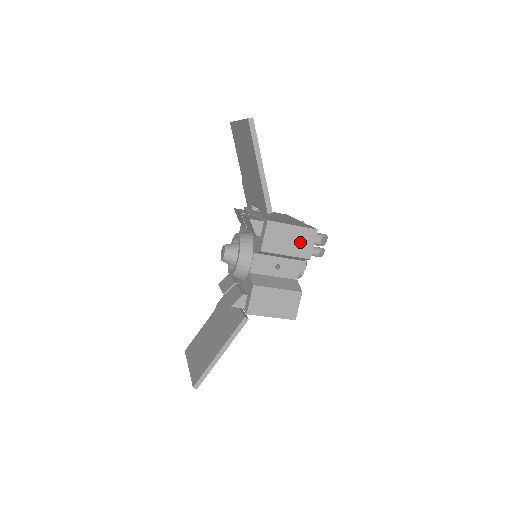
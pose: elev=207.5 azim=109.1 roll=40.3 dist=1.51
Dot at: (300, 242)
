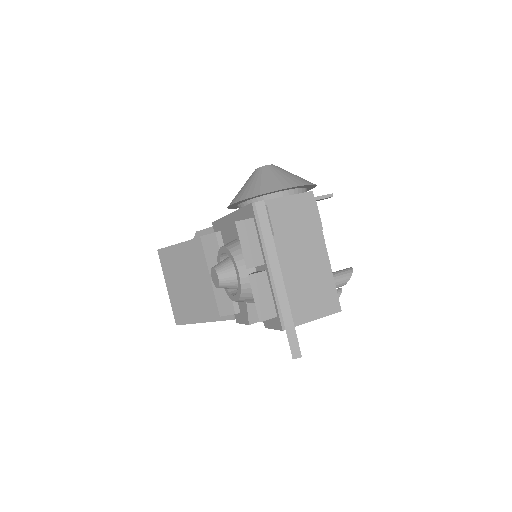
Dot at: occluded
